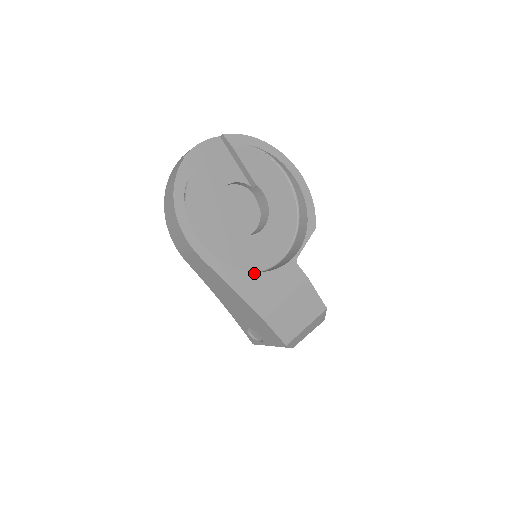
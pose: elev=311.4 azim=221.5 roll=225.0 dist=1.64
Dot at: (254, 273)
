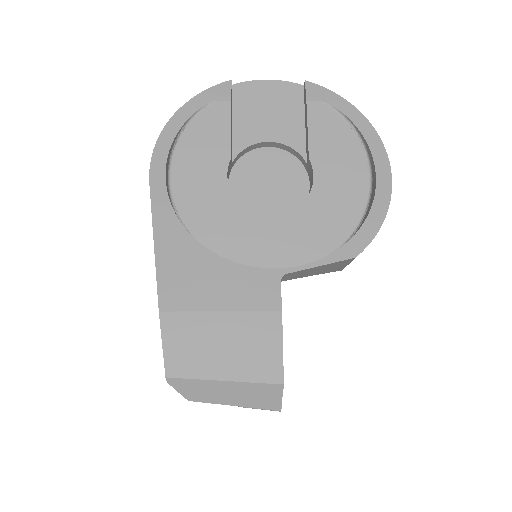
Dot at: (202, 246)
